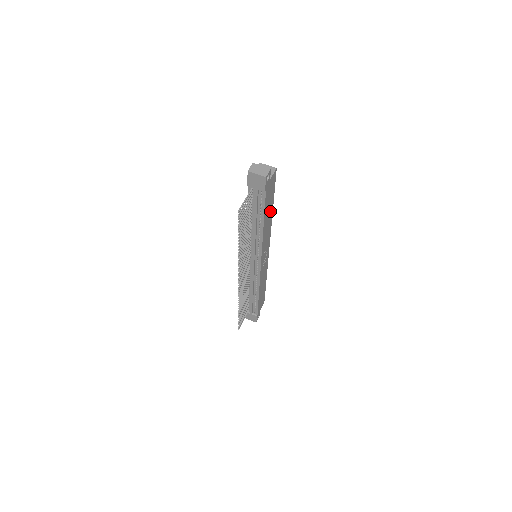
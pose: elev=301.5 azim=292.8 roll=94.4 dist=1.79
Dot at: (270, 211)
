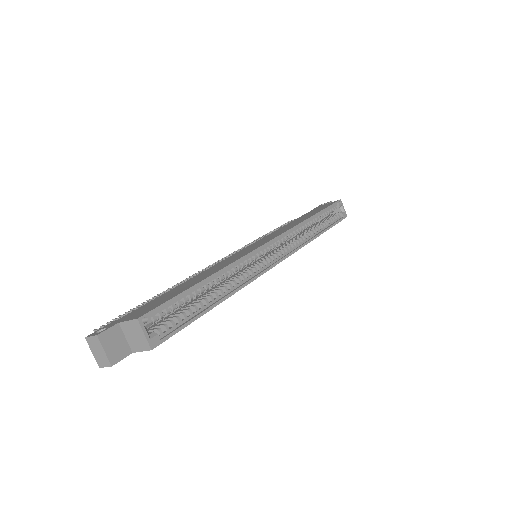
Dot at: occluded
